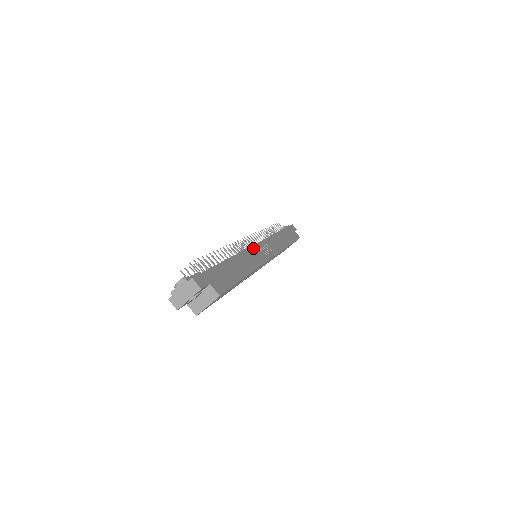
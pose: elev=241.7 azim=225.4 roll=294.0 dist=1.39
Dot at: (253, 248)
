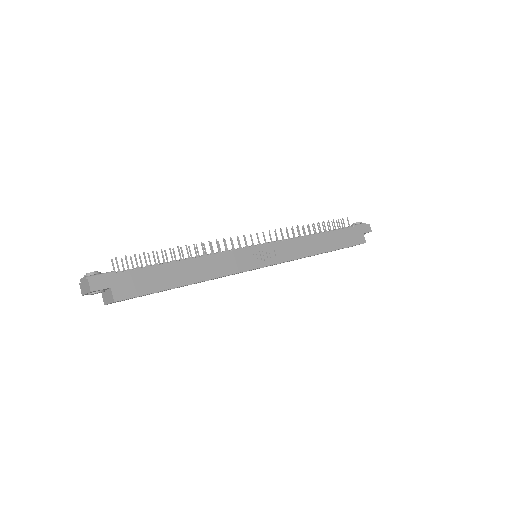
Dot at: (239, 252)
